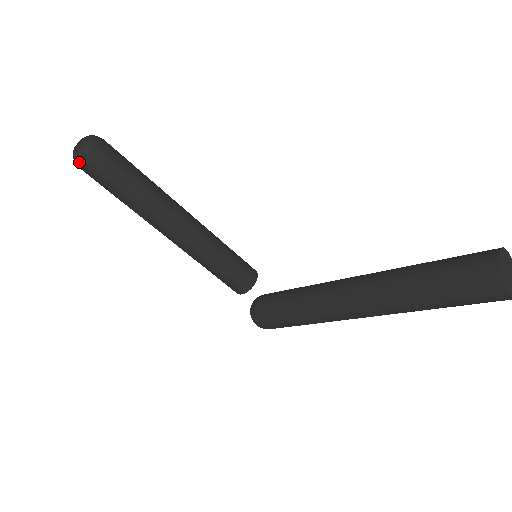
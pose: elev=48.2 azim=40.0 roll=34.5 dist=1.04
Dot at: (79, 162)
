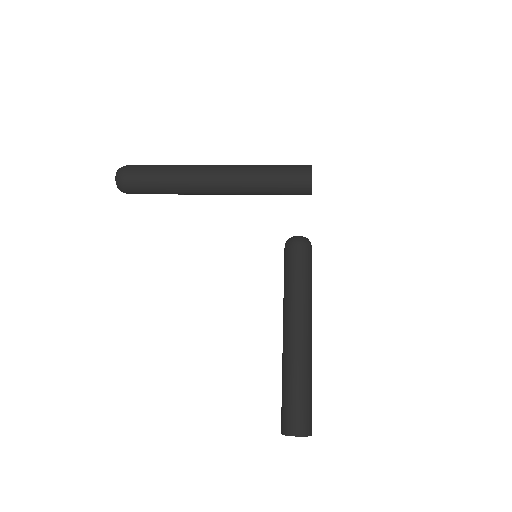
Dot at: occluded
